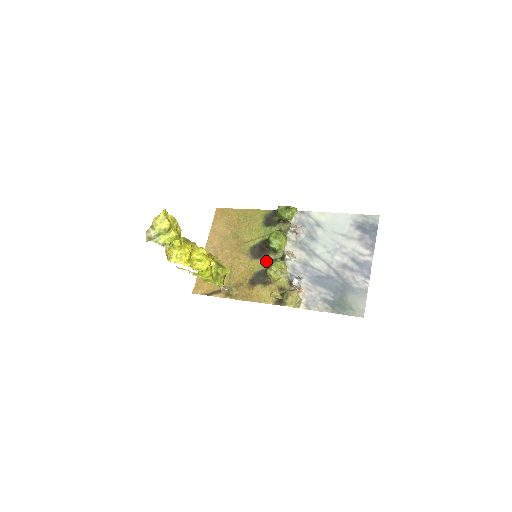
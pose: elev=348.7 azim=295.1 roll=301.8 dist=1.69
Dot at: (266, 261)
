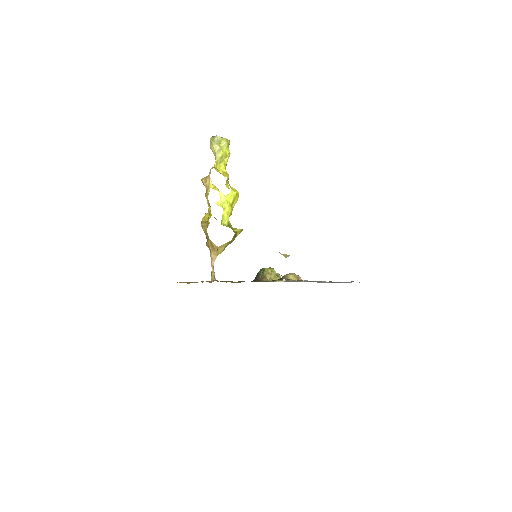
Dot at: occluded
